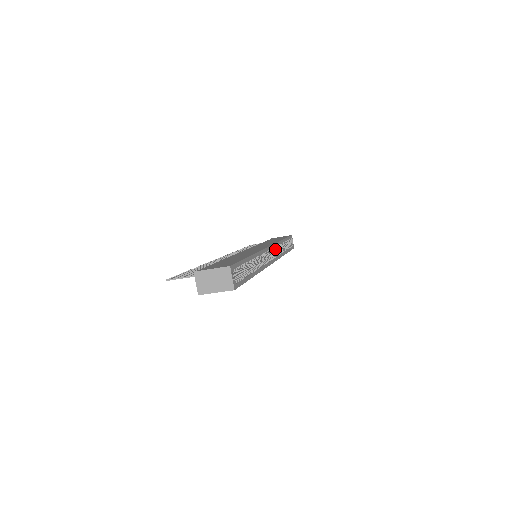
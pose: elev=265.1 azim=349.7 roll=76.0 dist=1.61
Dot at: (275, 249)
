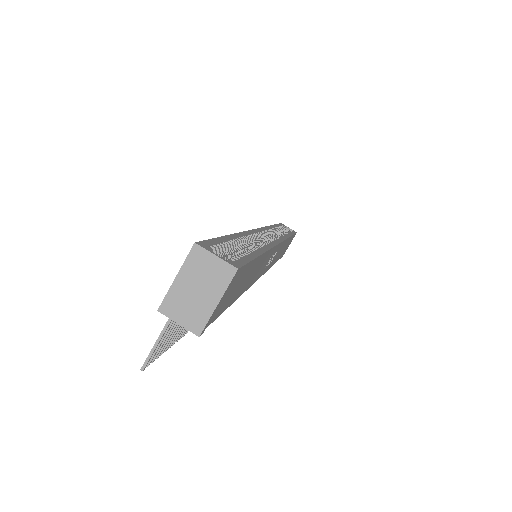
Dot at: (271, 234)
